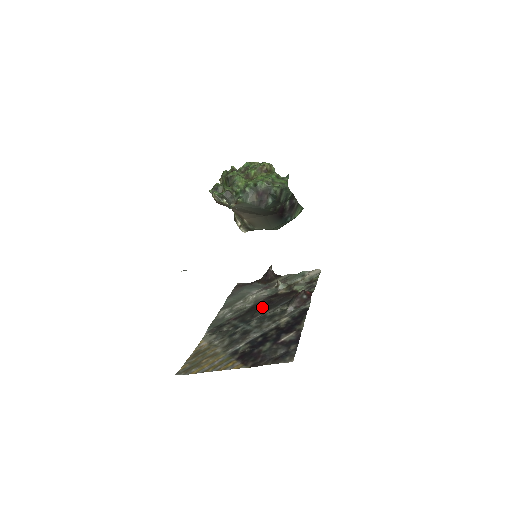
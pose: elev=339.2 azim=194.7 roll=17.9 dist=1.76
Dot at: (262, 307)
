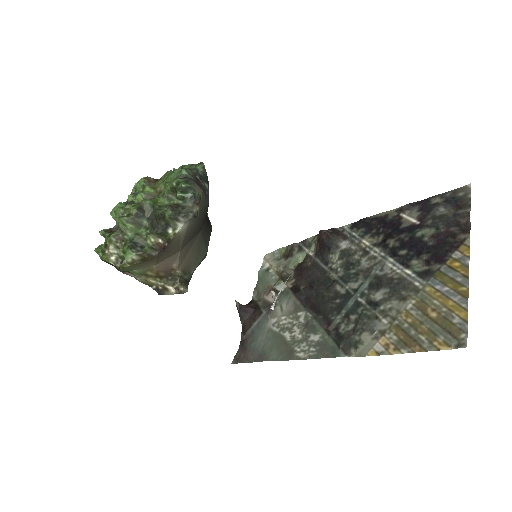
Dot at: (317, 294)
